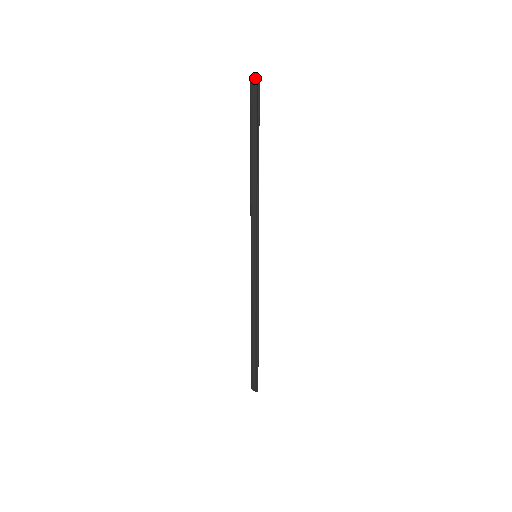
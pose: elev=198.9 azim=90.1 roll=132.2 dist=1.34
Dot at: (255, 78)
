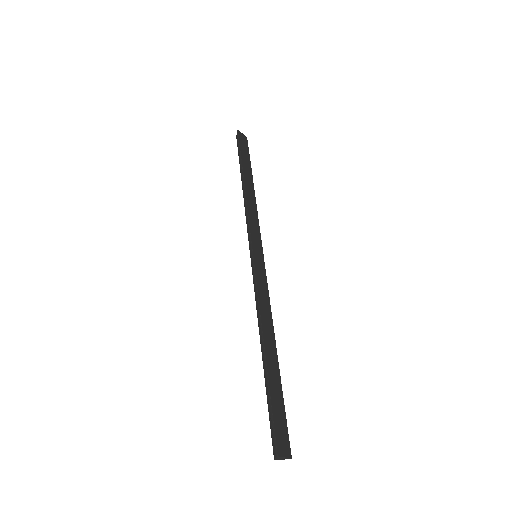
Dot at: (237, 133)
